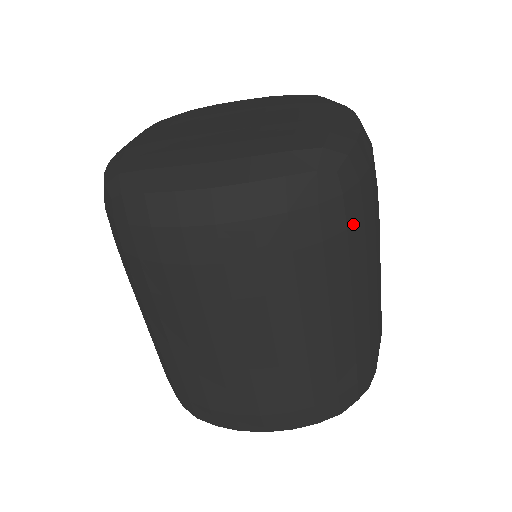
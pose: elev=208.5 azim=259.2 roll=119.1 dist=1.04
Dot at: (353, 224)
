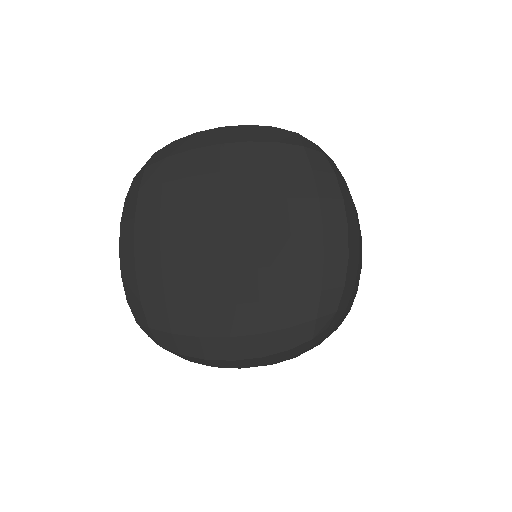
Dot at: occluded
